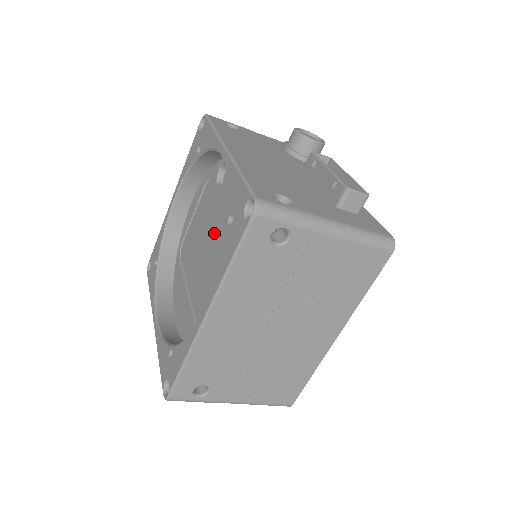
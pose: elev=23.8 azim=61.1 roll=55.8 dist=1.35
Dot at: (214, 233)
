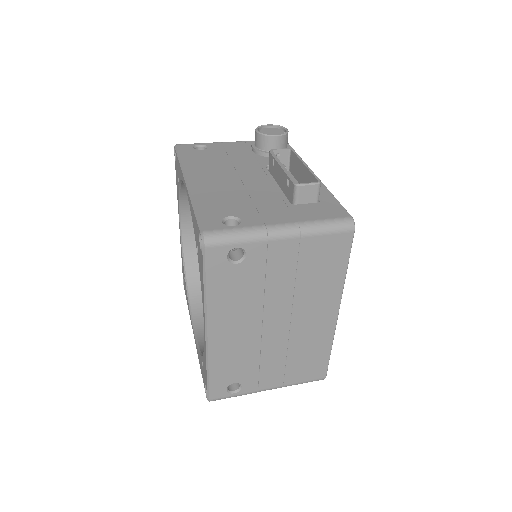
Dot at: occluded
